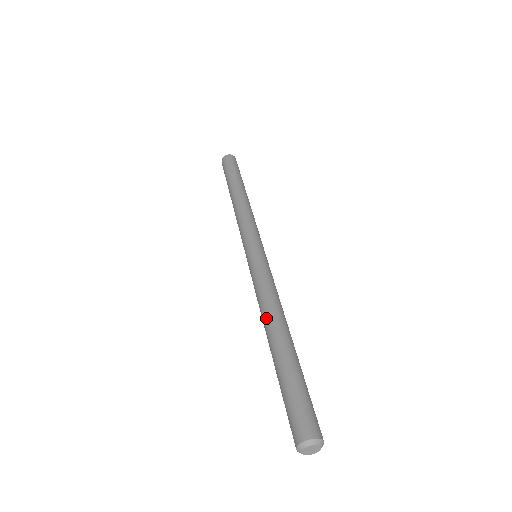
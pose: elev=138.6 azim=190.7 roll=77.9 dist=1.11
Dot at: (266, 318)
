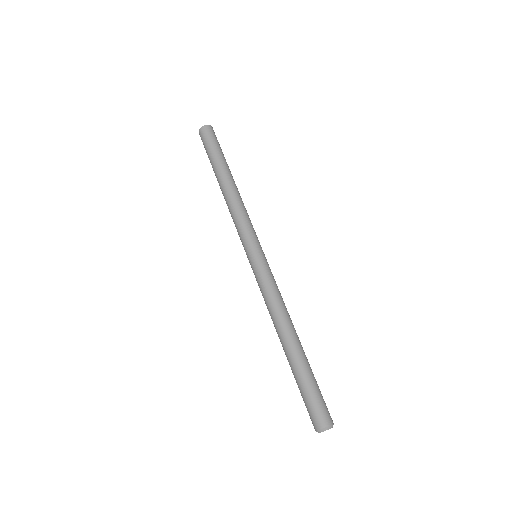
Dot at: (276, 327)
